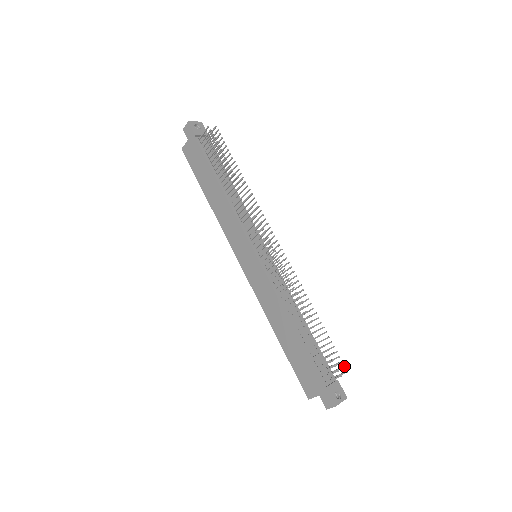
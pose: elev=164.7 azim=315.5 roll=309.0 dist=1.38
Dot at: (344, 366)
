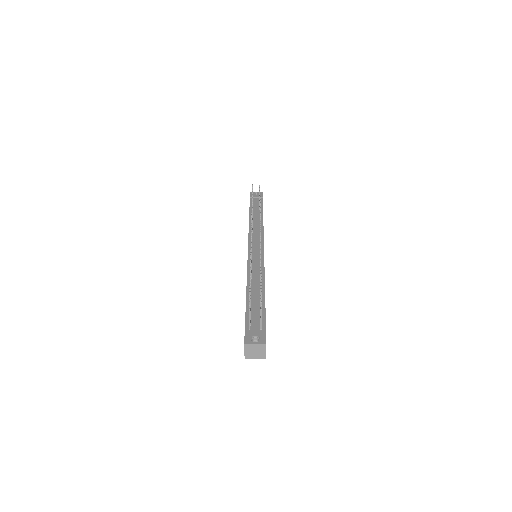
Dot at: (260, 305)
